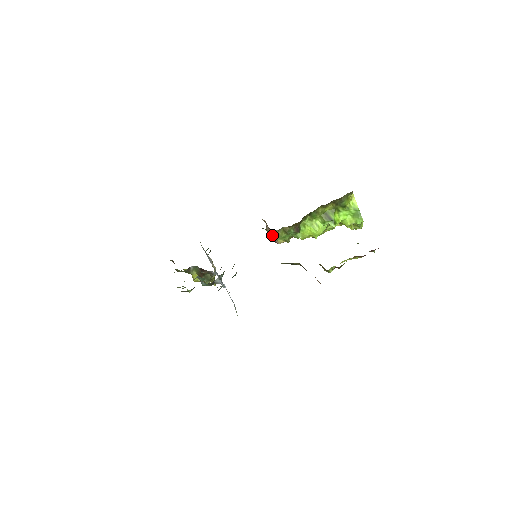
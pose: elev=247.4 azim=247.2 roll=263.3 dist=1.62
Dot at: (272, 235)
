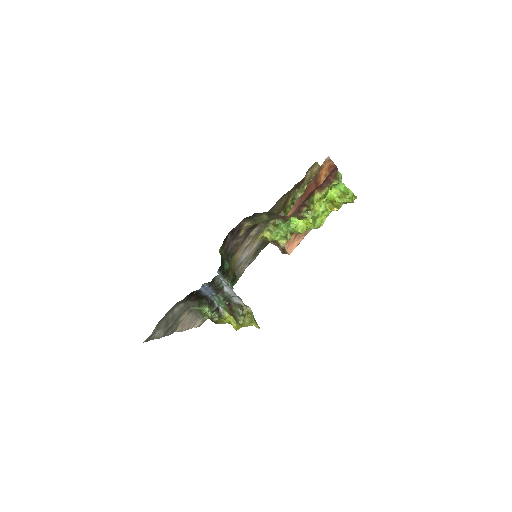
Dot at: (269, 238)
